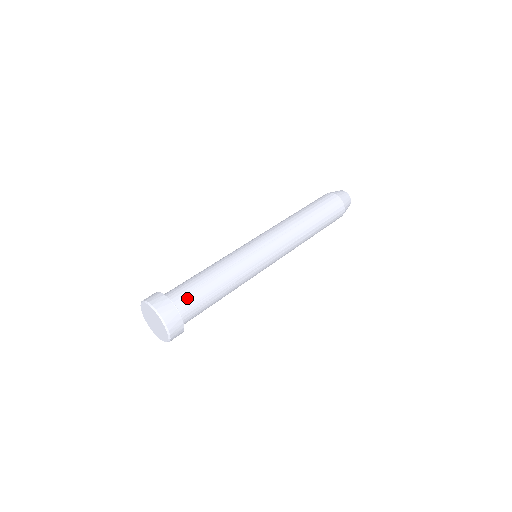
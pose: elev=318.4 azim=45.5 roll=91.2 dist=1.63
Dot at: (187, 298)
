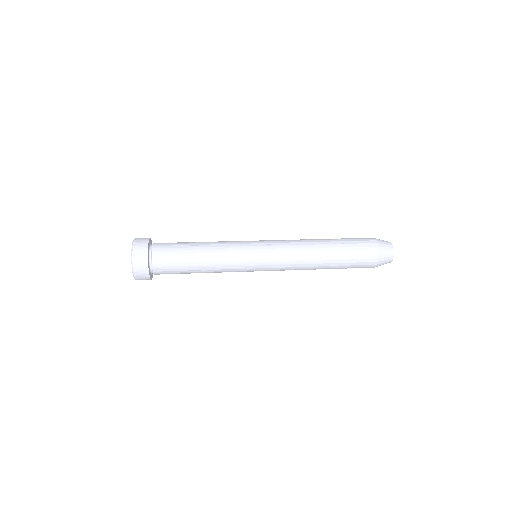
Dot at: (164, 260)
